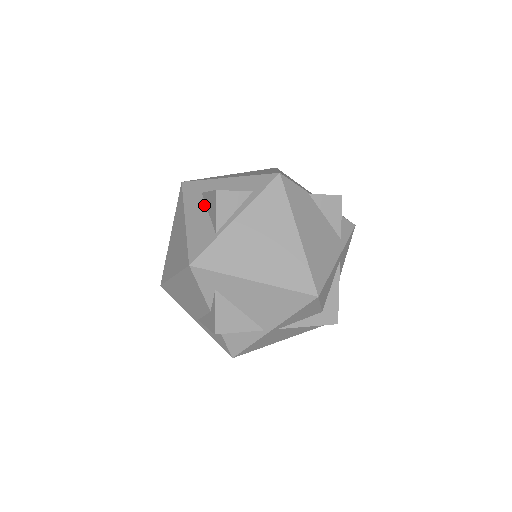
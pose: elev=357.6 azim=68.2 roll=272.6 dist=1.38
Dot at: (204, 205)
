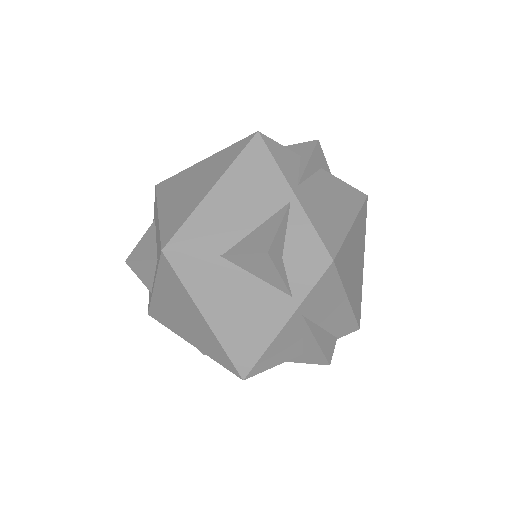
Dot at: occluded
